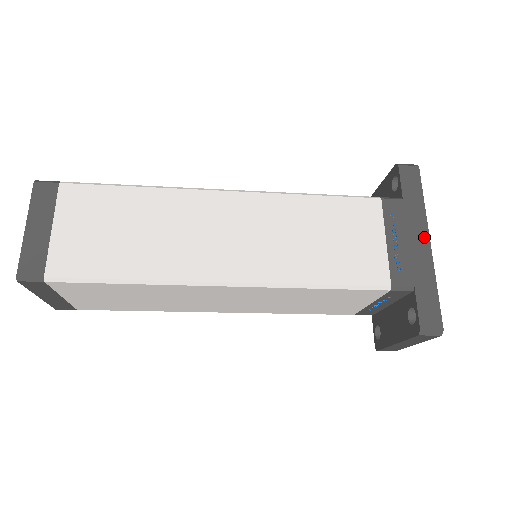
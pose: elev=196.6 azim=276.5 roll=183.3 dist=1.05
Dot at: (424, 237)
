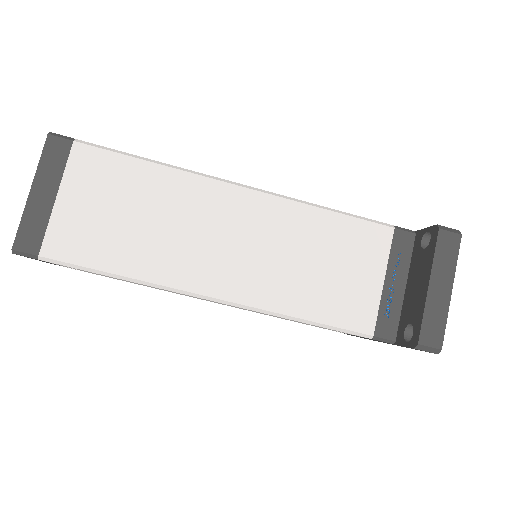
Dot at: occluded
